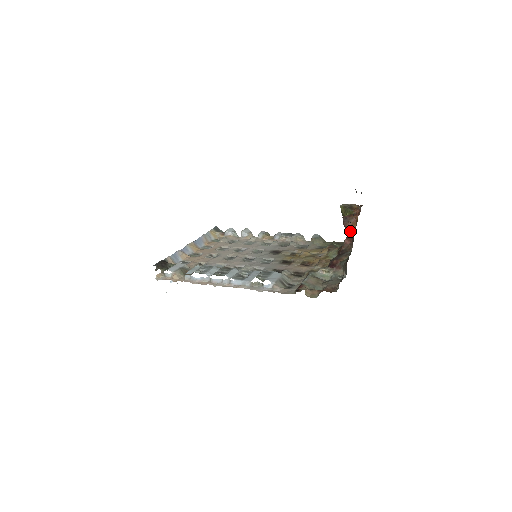
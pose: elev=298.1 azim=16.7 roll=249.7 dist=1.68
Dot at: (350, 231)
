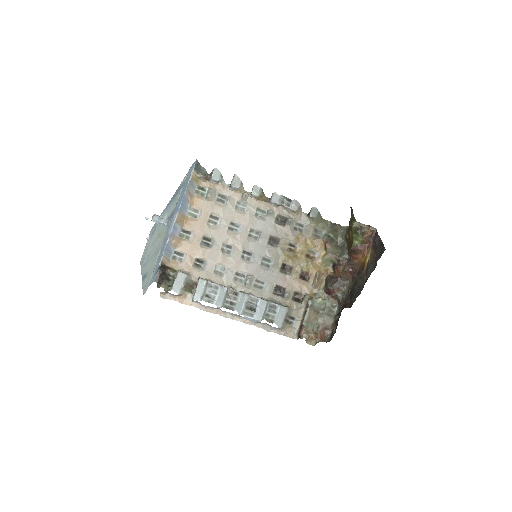
Dot at: (353, 259)
